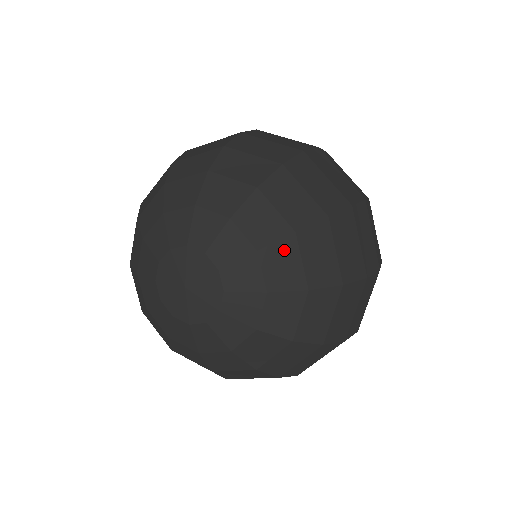
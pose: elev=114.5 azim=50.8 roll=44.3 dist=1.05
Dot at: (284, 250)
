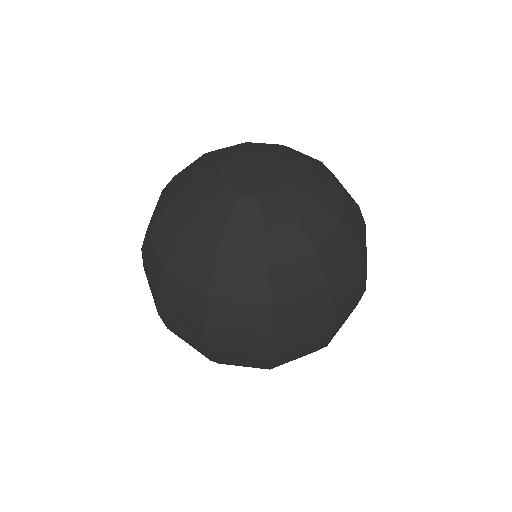
Dot at: (290, 148)
